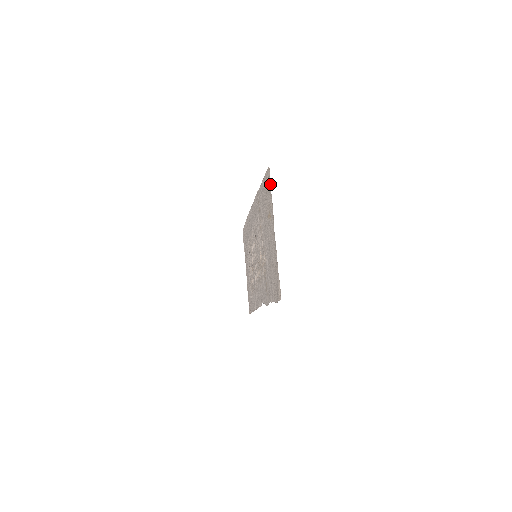
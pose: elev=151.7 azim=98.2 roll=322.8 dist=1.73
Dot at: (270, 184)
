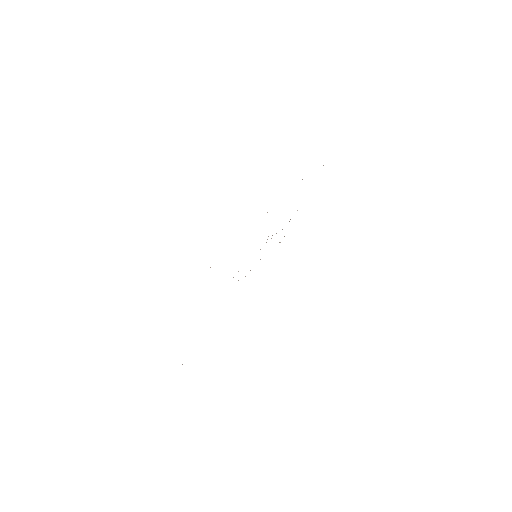
Dot at: occluded
